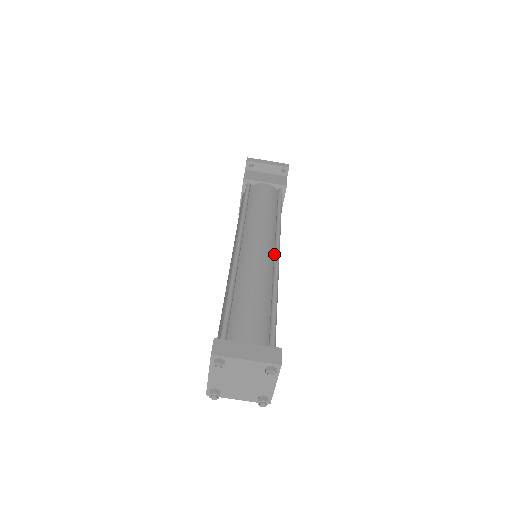
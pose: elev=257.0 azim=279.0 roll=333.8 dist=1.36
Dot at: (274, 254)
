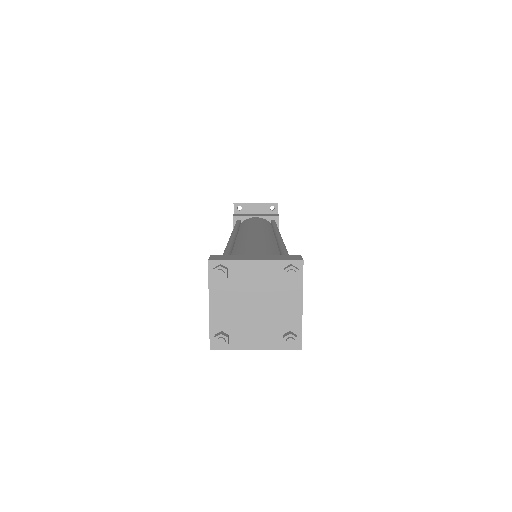
Dot at: (275, 236)
